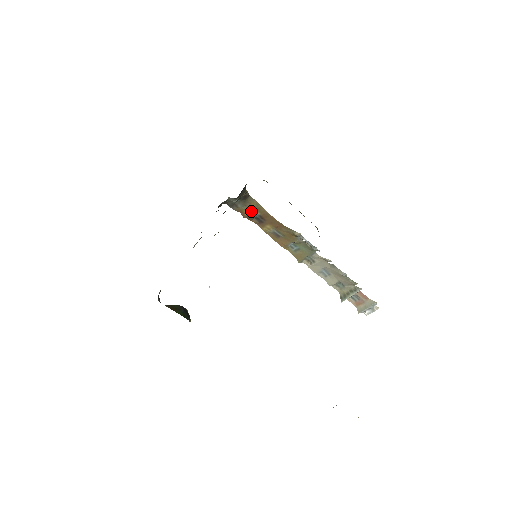
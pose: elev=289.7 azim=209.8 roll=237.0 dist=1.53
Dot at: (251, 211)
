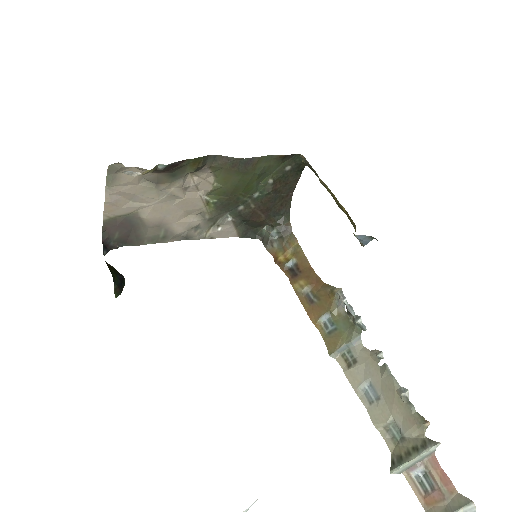
Dot at: (287, 256)
